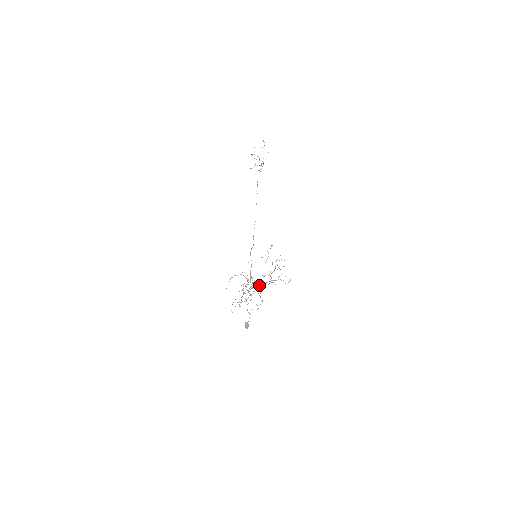
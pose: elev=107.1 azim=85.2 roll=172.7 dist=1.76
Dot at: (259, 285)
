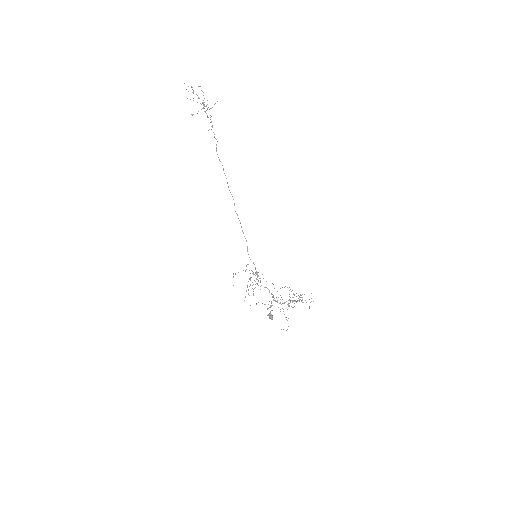
Dot at: (277, 301)
